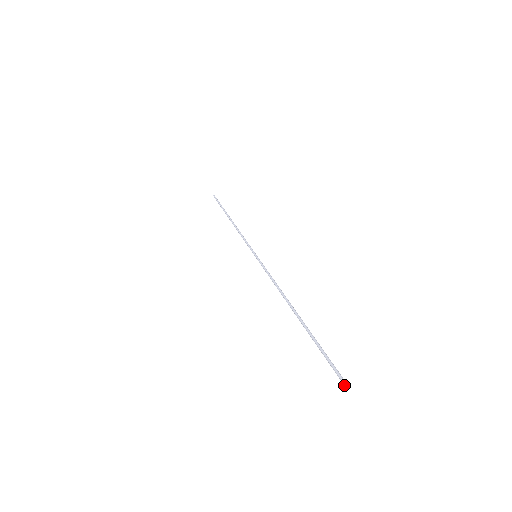
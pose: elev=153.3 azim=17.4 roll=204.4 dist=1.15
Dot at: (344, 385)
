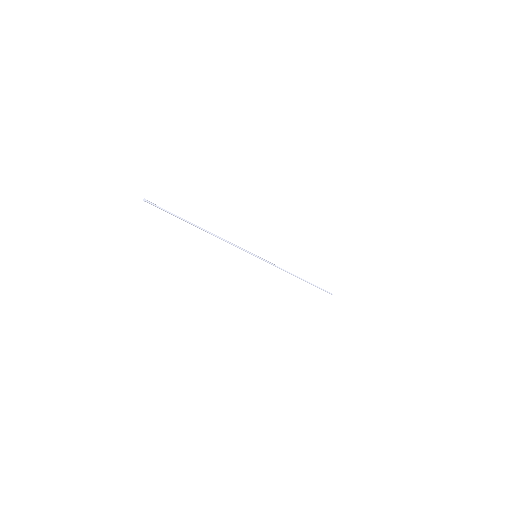
Dot at: occluded
